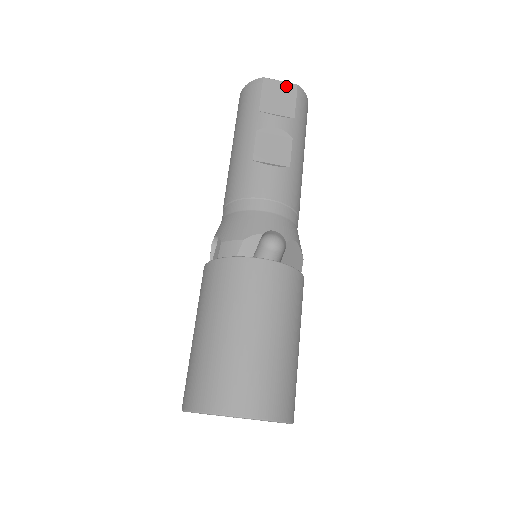
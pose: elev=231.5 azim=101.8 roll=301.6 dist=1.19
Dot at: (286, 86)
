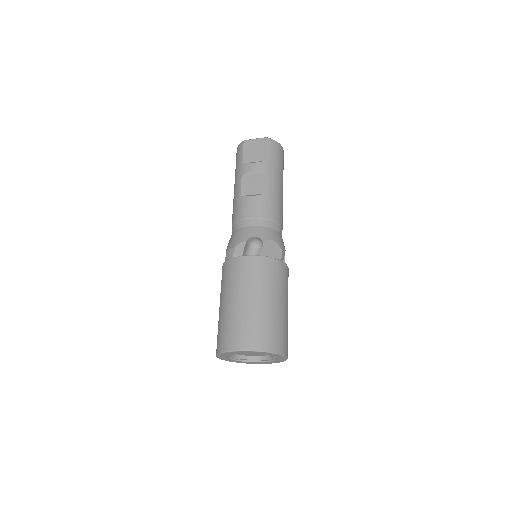
Dot at: (259, 141)
